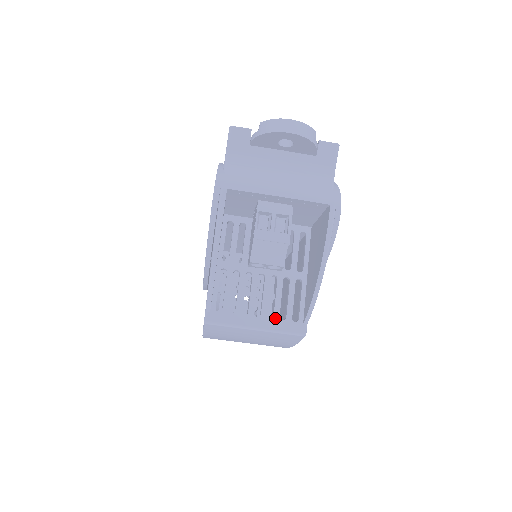
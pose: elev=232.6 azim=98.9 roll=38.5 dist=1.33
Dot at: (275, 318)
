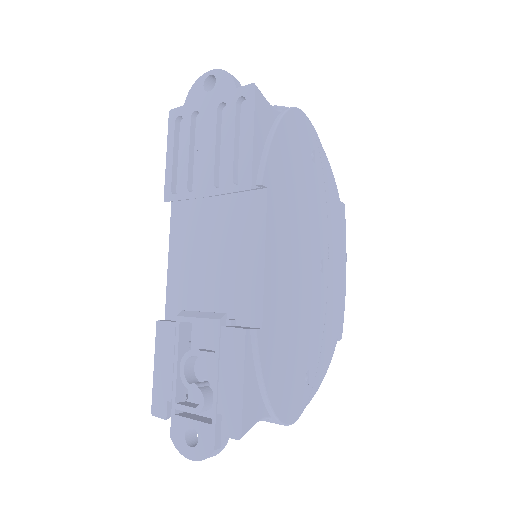
Dot at: occluded
